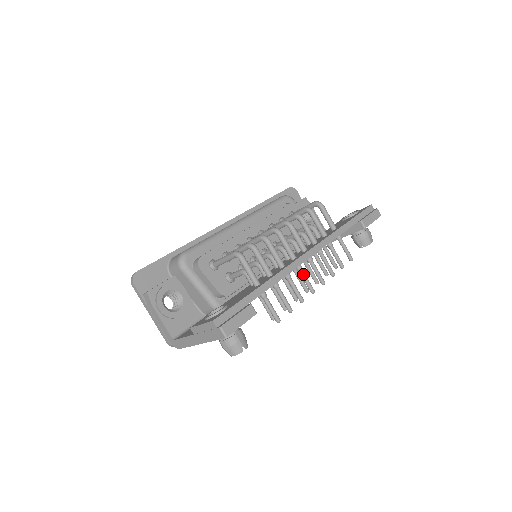
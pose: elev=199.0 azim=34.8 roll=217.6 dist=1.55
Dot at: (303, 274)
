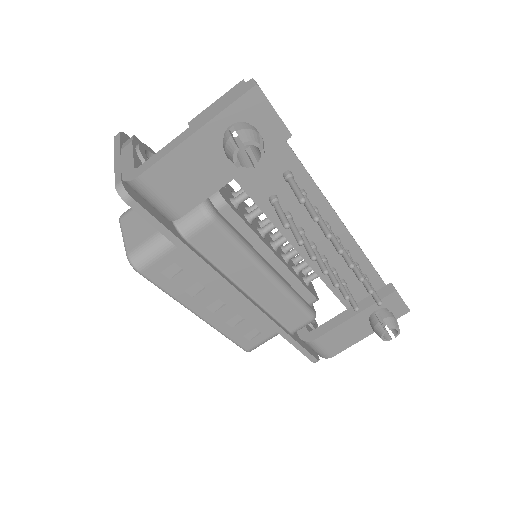
Dot at: (331, 231)
